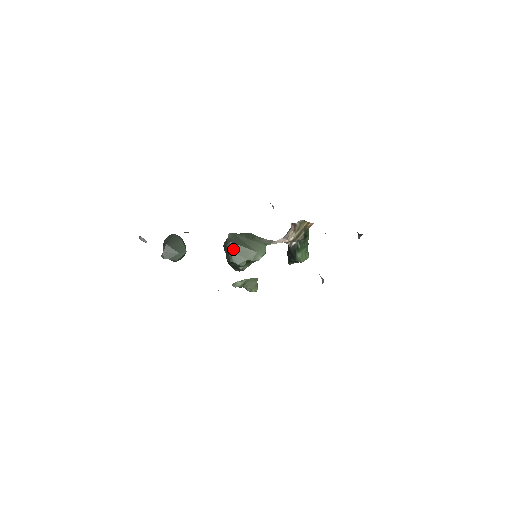
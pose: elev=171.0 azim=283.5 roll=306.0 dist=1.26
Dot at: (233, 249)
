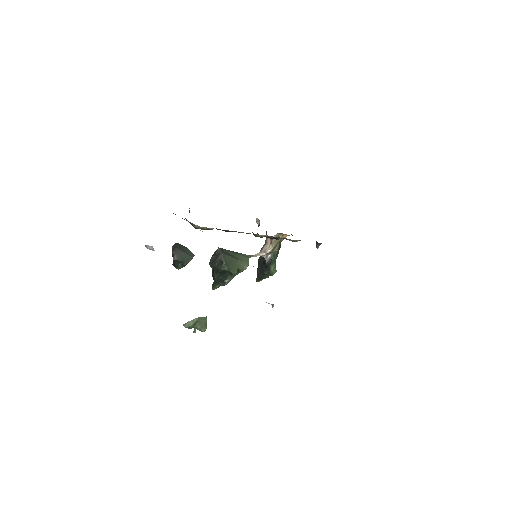
Dot at: (226, 259)
